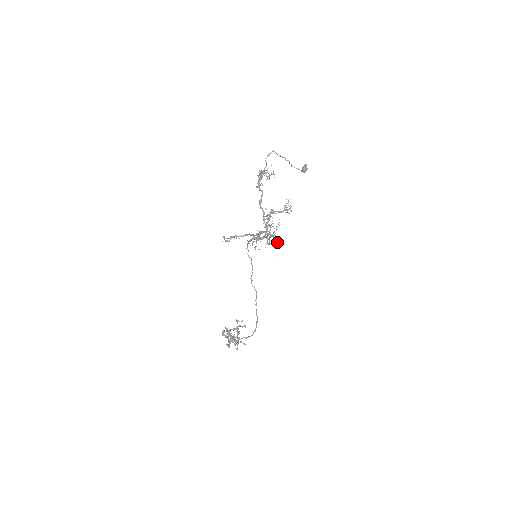
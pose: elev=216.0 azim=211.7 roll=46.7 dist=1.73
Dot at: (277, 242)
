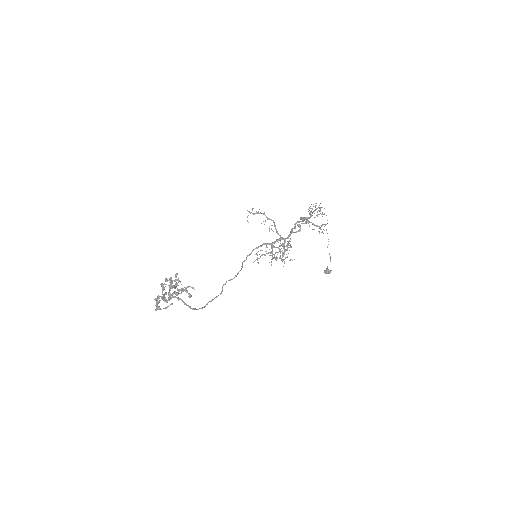
Dot at: occluded
